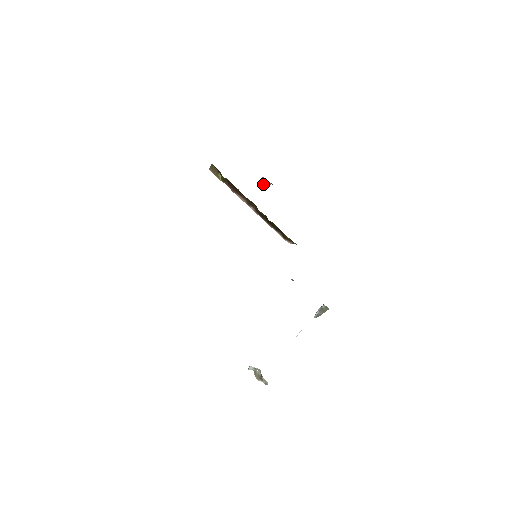
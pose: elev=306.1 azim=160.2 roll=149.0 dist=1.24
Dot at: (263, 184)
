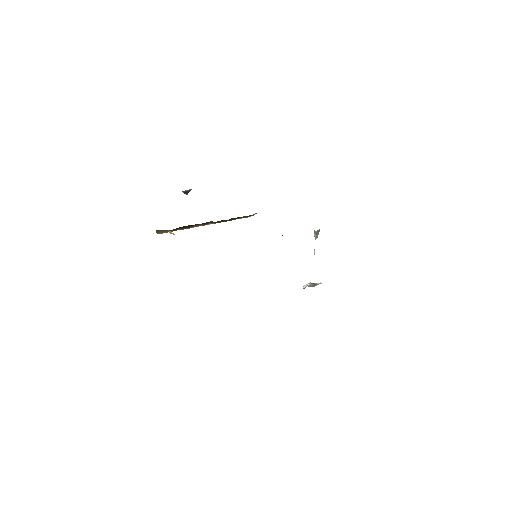
Dot at: (186, 193)
